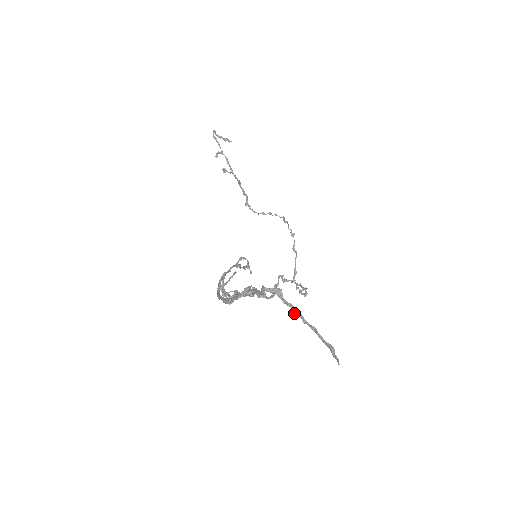
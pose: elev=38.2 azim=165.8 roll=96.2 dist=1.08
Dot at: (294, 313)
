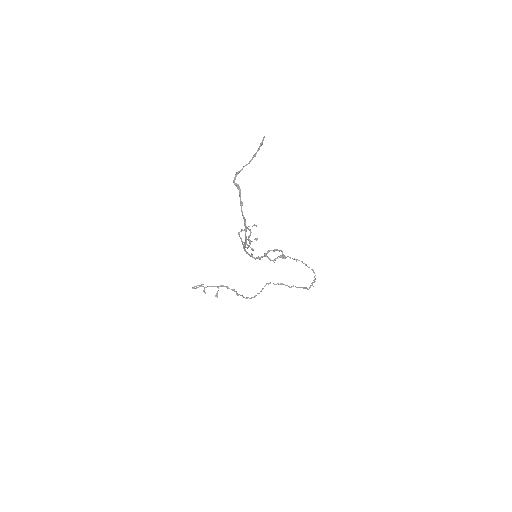
Dot at: (246, 165)
